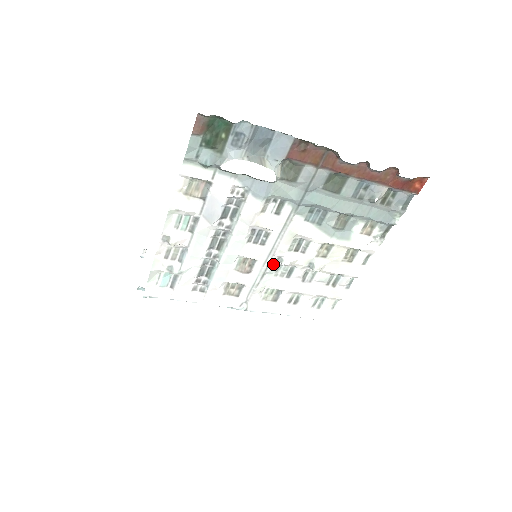
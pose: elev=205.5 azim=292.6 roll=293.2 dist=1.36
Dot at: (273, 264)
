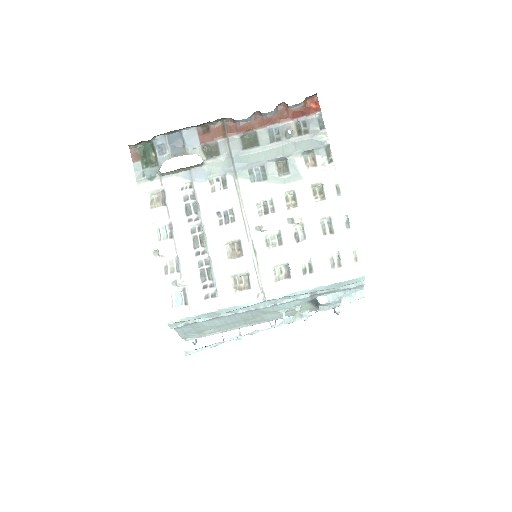
Dot at: (255, 236)
